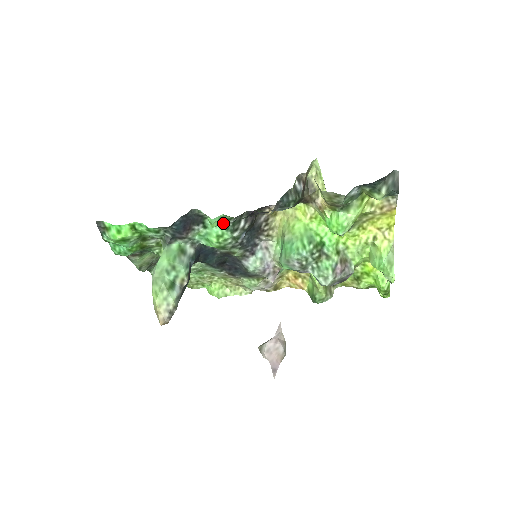
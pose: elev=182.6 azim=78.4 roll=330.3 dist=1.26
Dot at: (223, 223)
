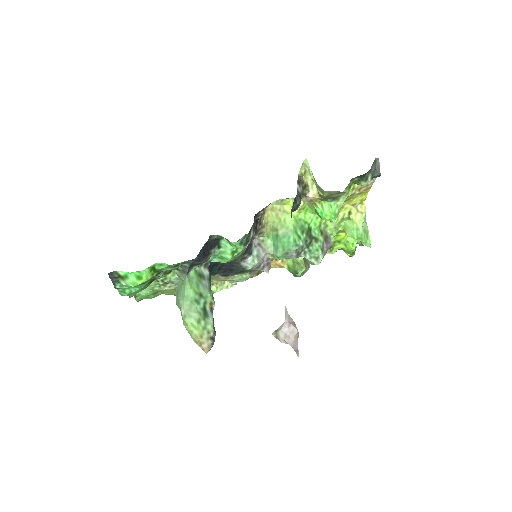
Dot at: occluded
